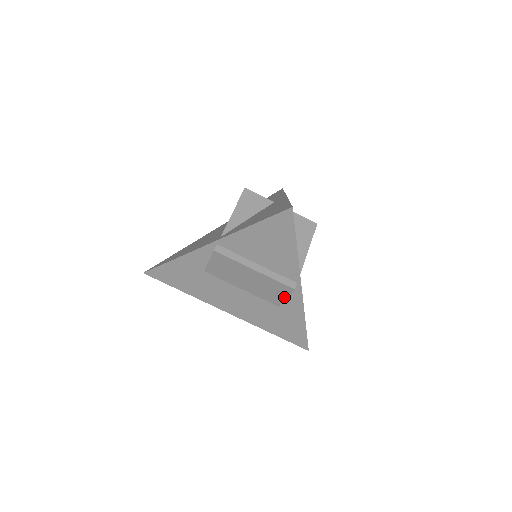
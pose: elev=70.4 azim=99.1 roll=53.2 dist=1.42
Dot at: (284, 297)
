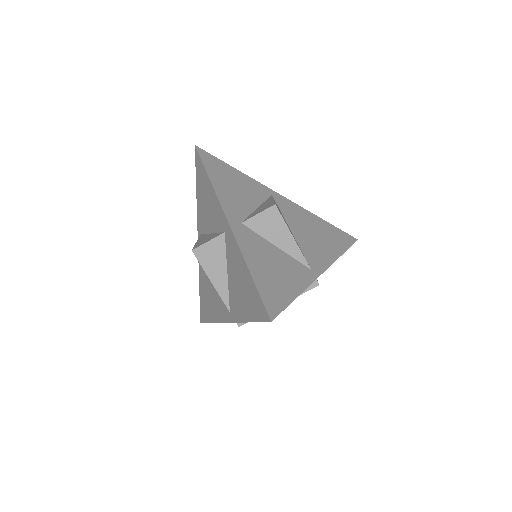
Dot at: occluded
